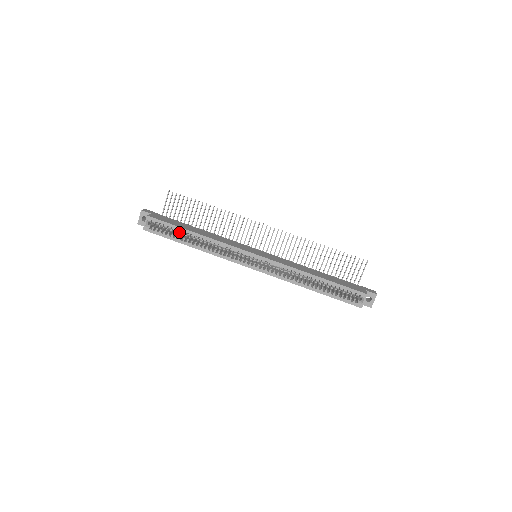
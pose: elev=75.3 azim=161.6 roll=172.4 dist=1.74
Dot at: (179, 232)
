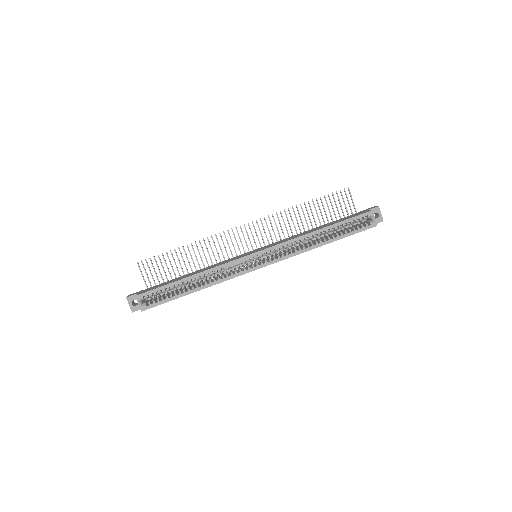
Dot at: occluded
